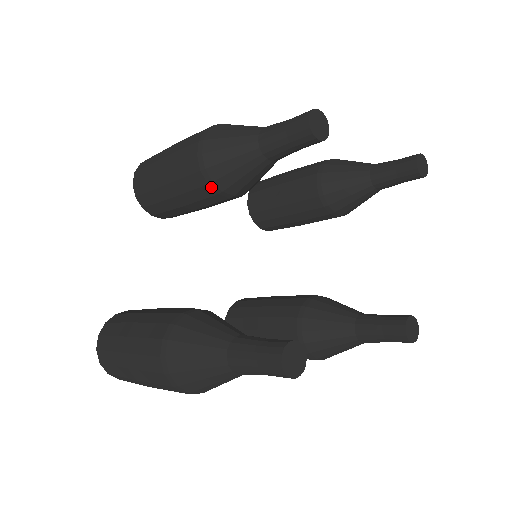
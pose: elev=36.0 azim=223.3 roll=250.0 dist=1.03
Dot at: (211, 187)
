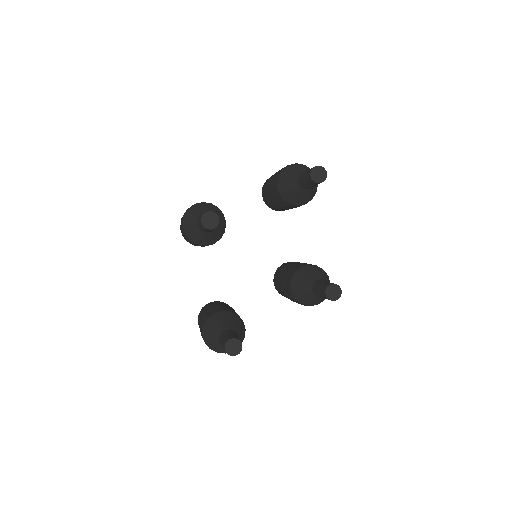
Dot at: (199, 245)
